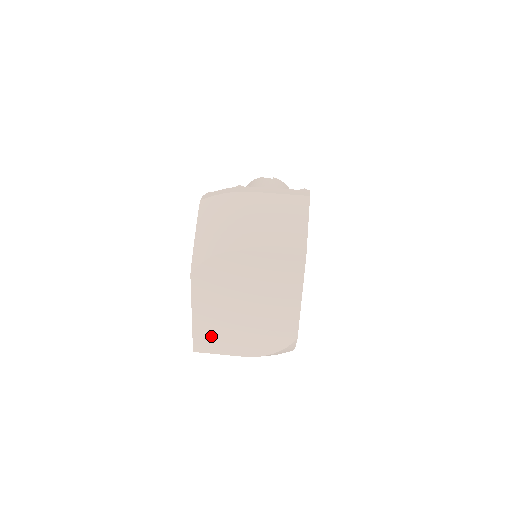
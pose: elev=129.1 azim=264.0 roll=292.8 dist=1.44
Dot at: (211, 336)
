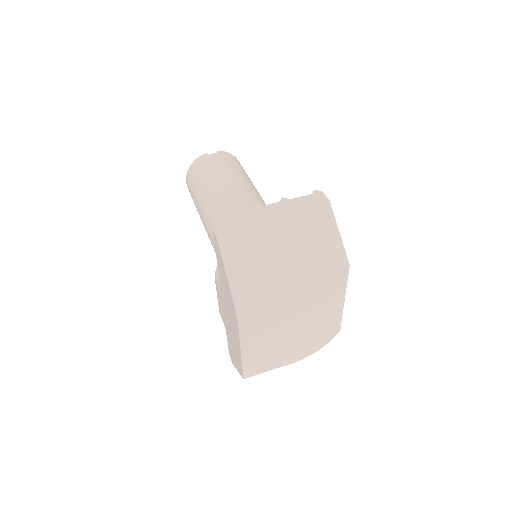
Dot at: (260, 360)
